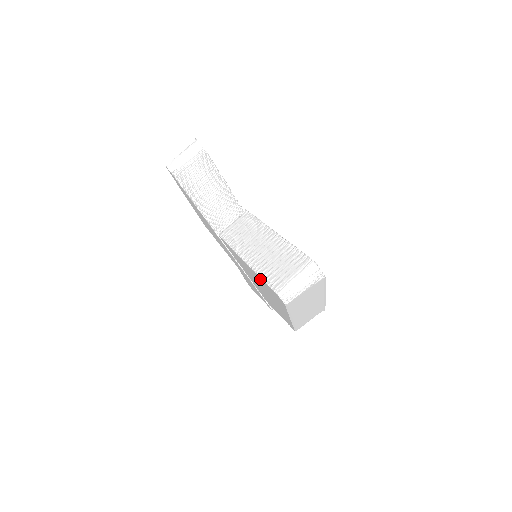
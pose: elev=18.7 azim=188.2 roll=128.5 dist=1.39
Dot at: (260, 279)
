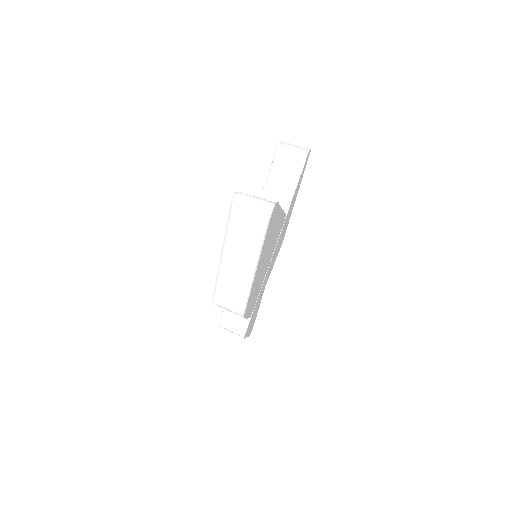
Dot at: occluded
